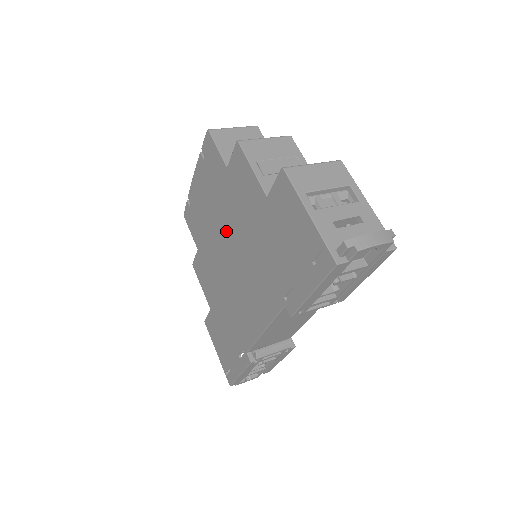
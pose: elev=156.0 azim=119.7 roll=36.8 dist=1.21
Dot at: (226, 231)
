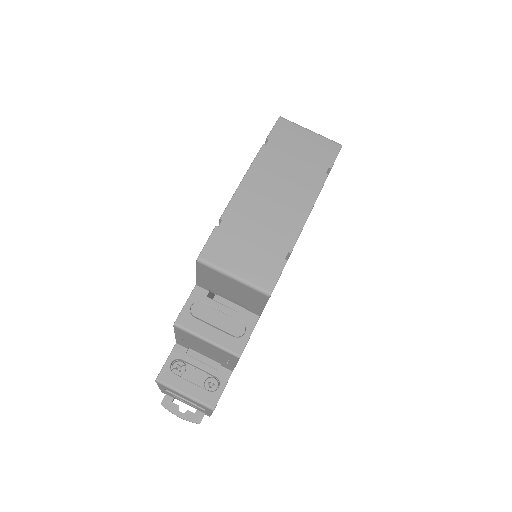
Dot at: occluded
